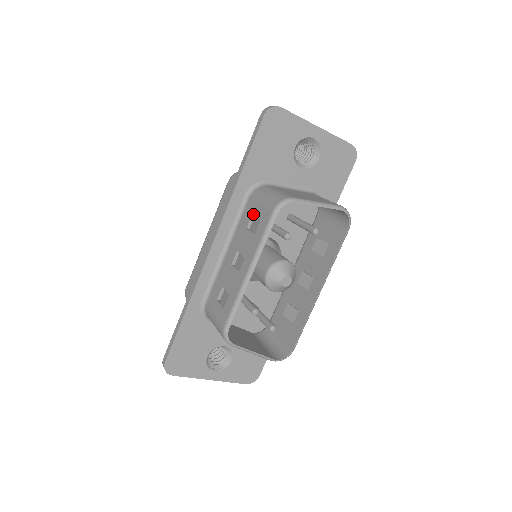
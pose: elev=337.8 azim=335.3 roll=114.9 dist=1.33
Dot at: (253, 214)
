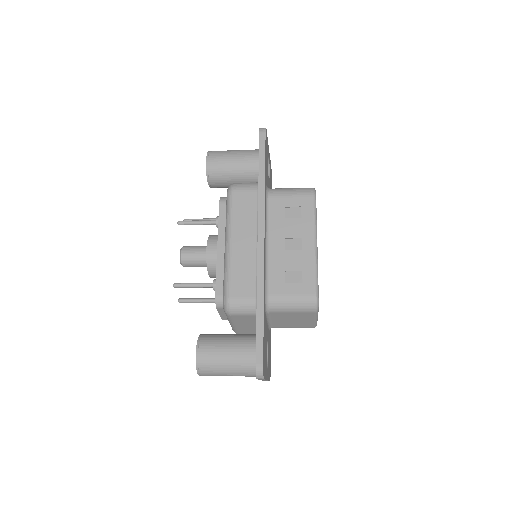
Dot at: (287, 206)
